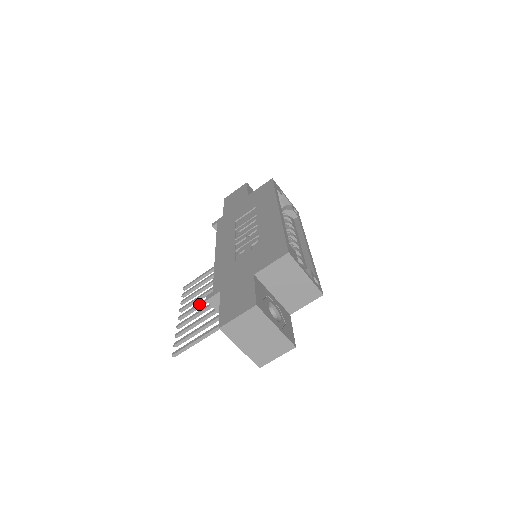
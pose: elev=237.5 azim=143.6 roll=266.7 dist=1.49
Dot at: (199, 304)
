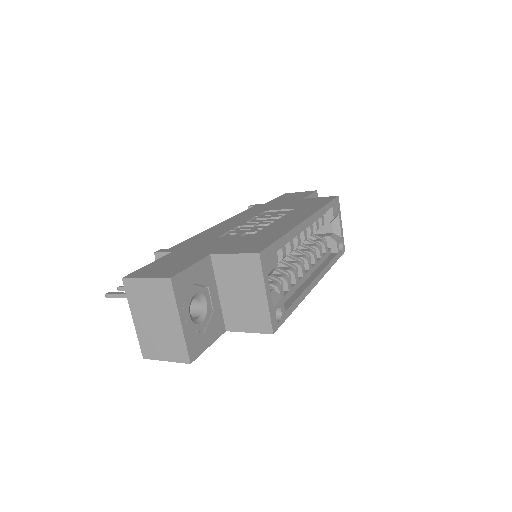
Dot at: occluded
